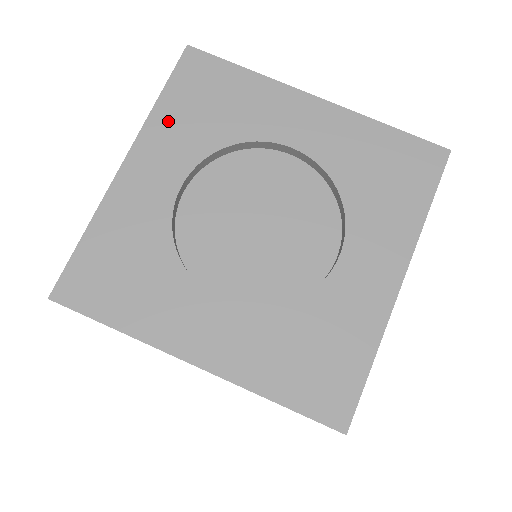
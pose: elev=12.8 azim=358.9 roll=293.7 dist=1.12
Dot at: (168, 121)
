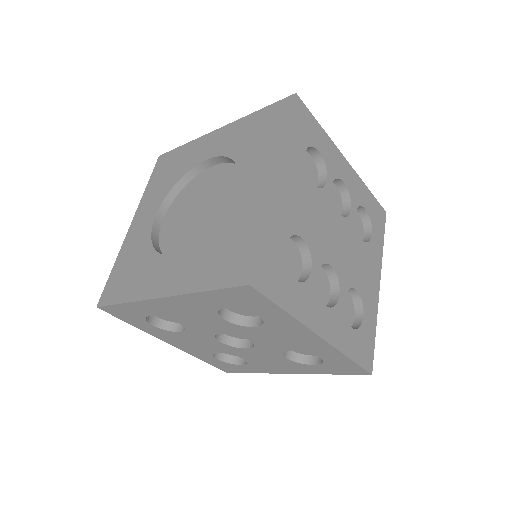
Dot at: (150, 192)
